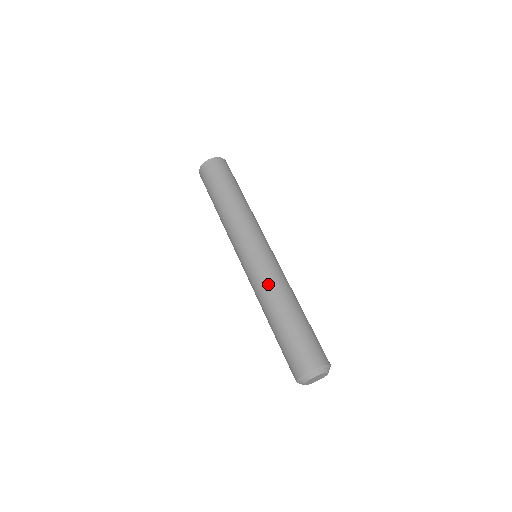
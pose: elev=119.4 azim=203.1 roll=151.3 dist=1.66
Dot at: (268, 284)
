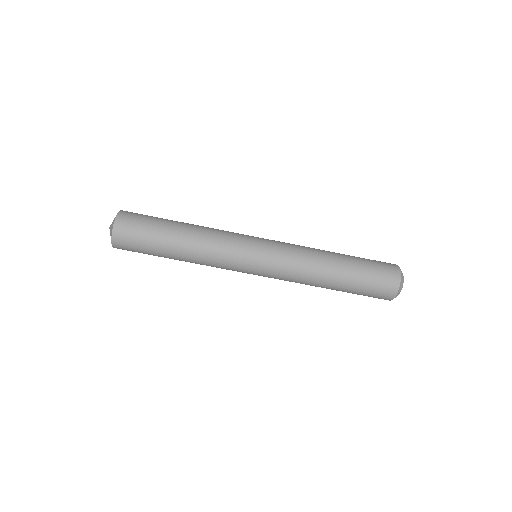
Dot at: (304, 260)
